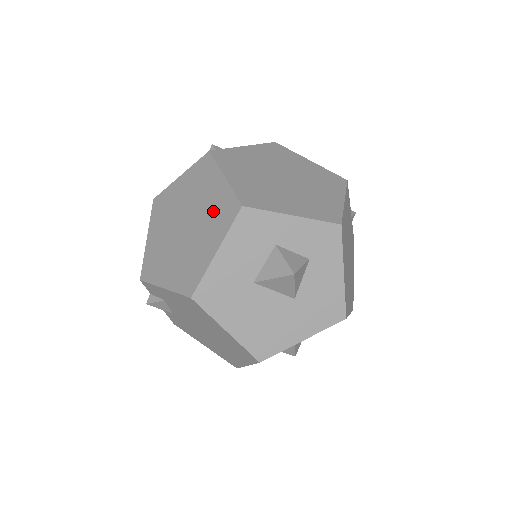
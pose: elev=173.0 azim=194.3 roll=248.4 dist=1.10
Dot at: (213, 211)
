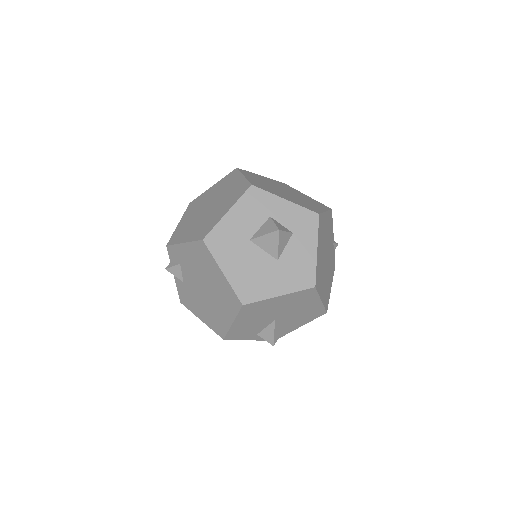
Dot at: (231, 193)
